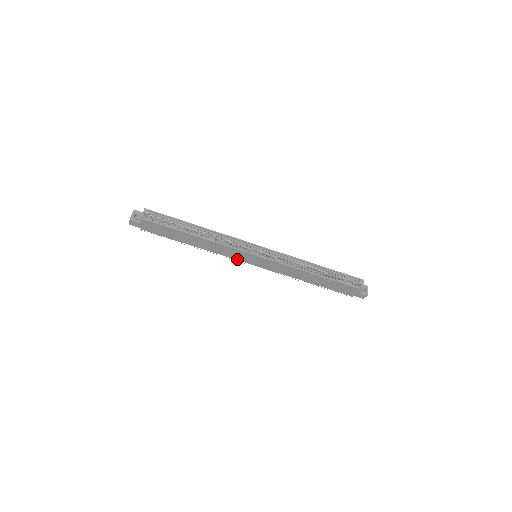
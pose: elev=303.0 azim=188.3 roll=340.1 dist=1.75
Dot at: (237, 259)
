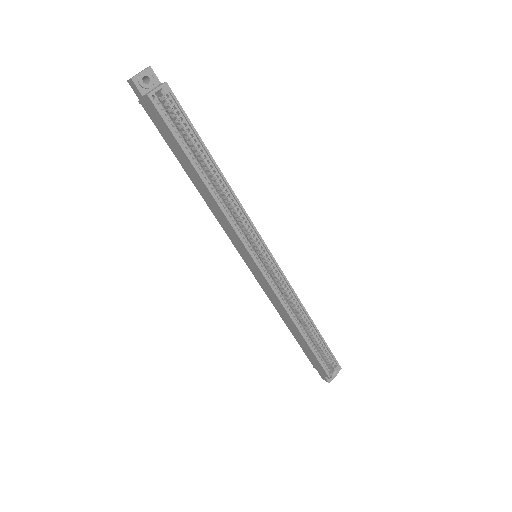
Dot at: (231, 240)
